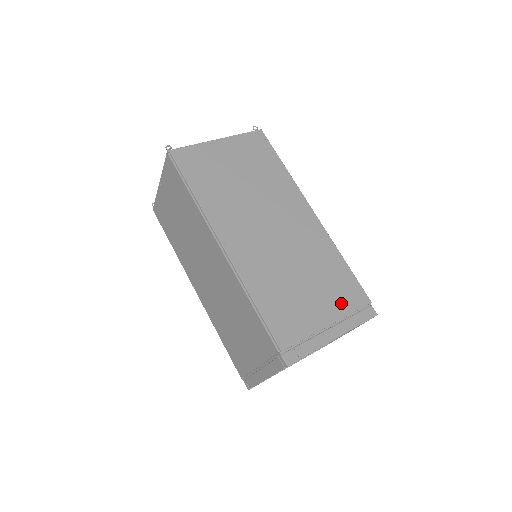
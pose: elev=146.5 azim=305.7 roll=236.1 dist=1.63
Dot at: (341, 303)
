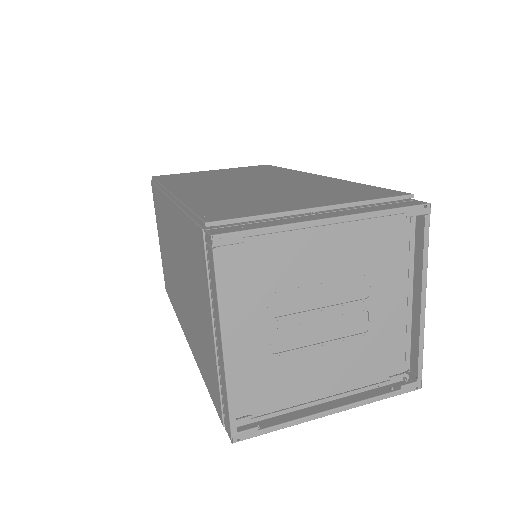
Dot at: (347, 198)
